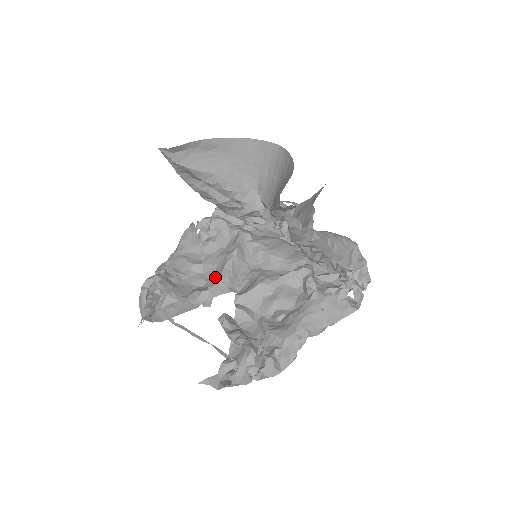
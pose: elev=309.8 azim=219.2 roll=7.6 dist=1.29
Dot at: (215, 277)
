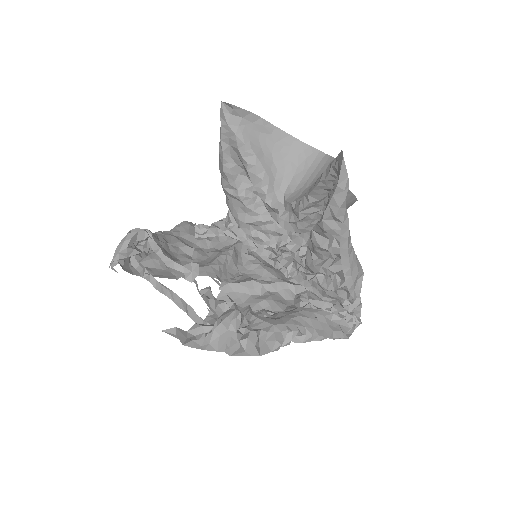
Dot at: (204, 263)
